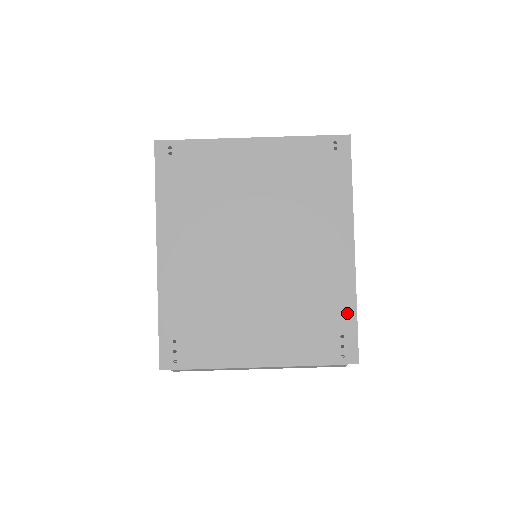
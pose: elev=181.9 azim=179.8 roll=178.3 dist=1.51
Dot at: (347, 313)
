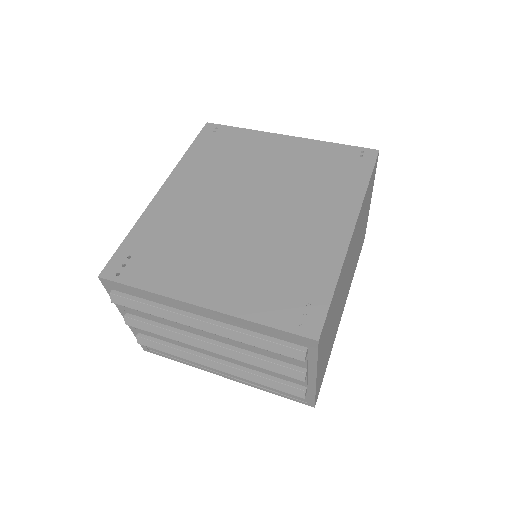
Dot at: (324, 284)
